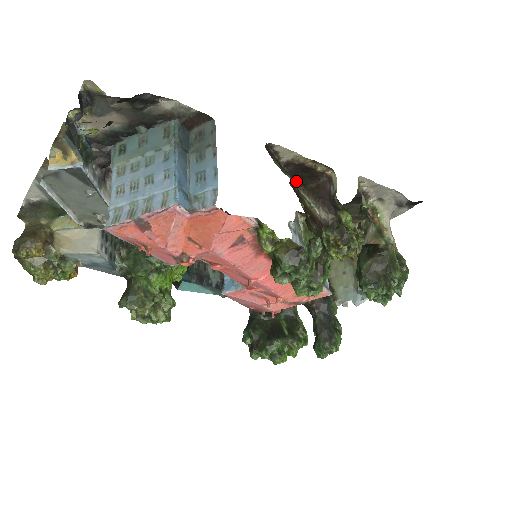
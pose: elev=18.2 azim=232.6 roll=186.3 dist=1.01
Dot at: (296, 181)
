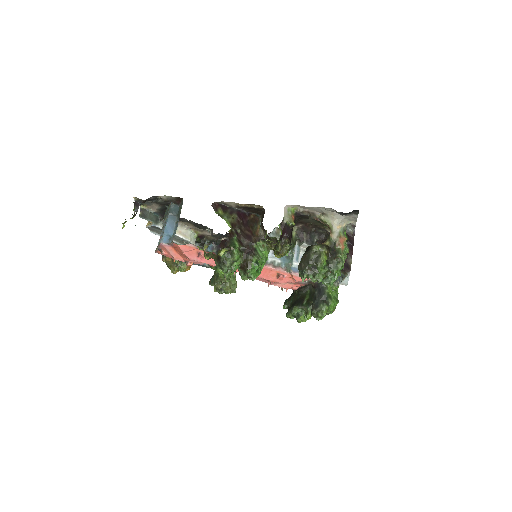
Dot at: (256, 213)
